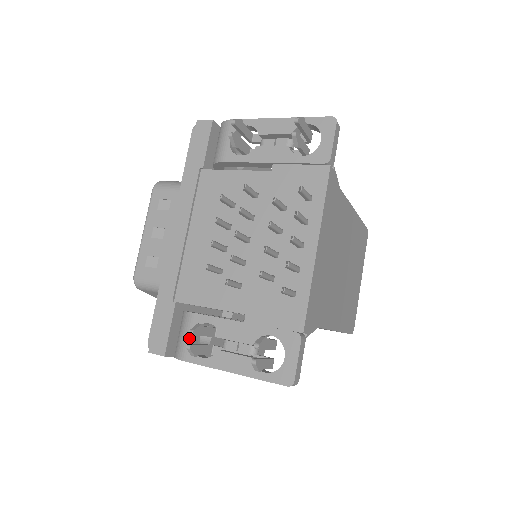
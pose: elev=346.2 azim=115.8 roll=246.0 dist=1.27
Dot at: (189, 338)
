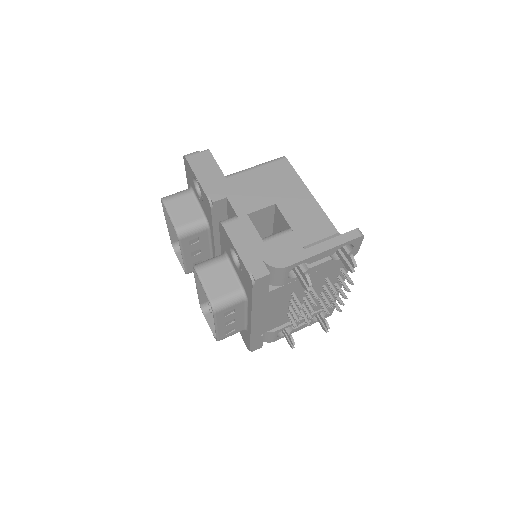
Dot at: (276, 337)
